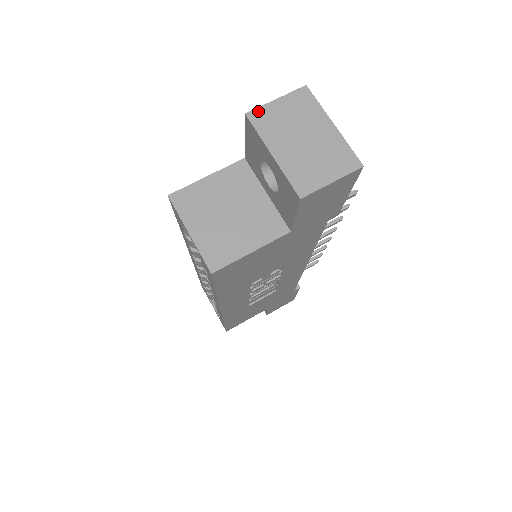
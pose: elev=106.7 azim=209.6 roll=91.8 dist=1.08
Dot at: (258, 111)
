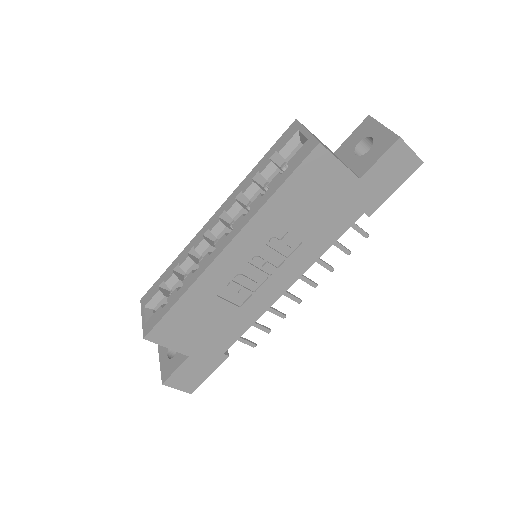
Dot at: occluded
